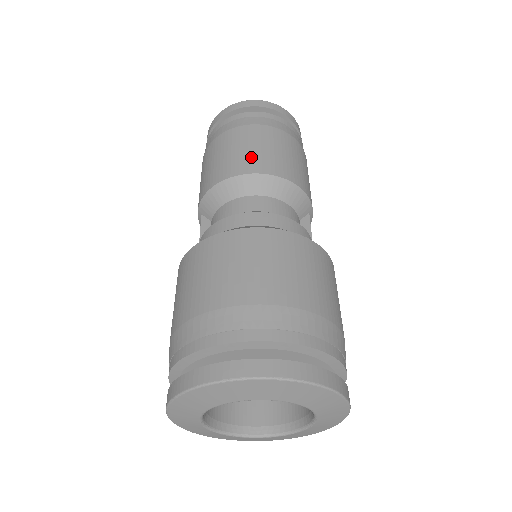
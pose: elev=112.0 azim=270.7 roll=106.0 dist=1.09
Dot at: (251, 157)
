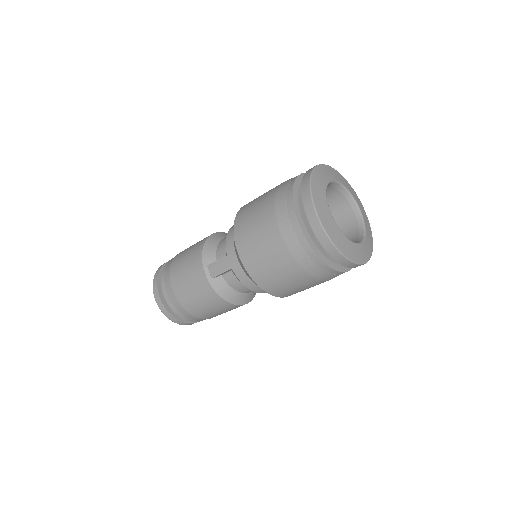
Dot at: occluded
